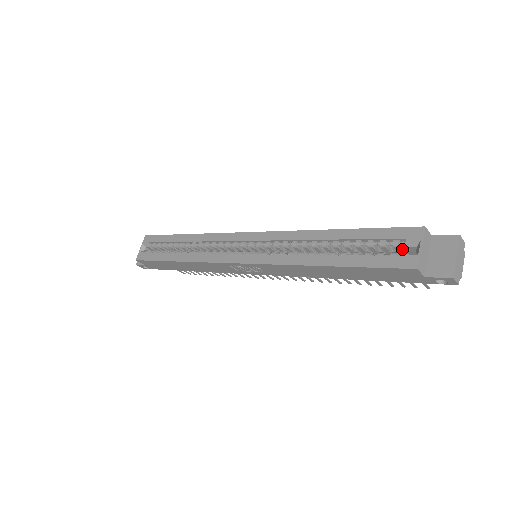
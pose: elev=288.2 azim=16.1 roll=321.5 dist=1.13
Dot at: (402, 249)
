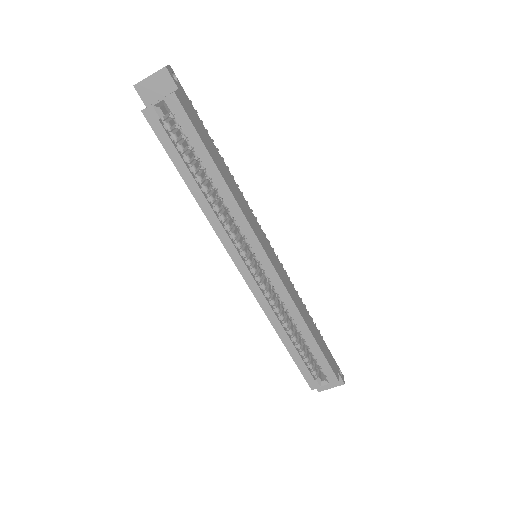
Dot at: occluded
